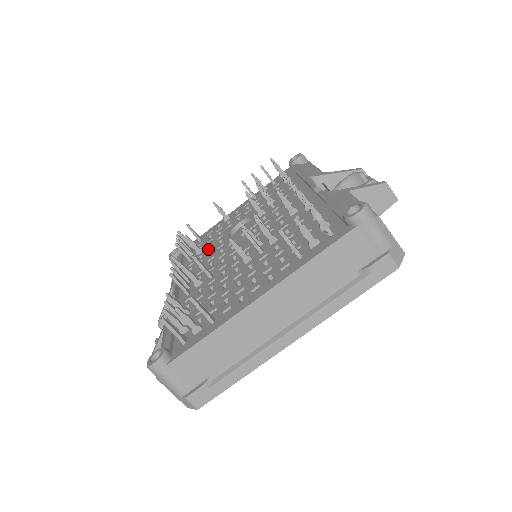
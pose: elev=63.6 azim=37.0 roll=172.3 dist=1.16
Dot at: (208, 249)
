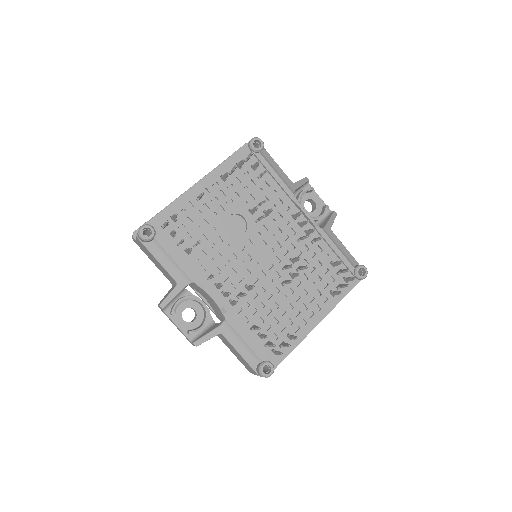
Dot at: (208, 244)
